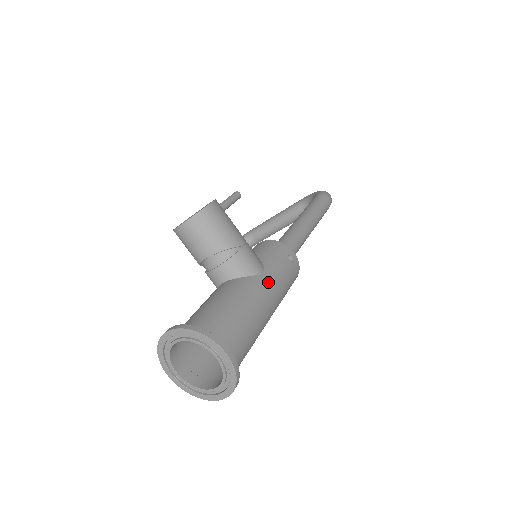
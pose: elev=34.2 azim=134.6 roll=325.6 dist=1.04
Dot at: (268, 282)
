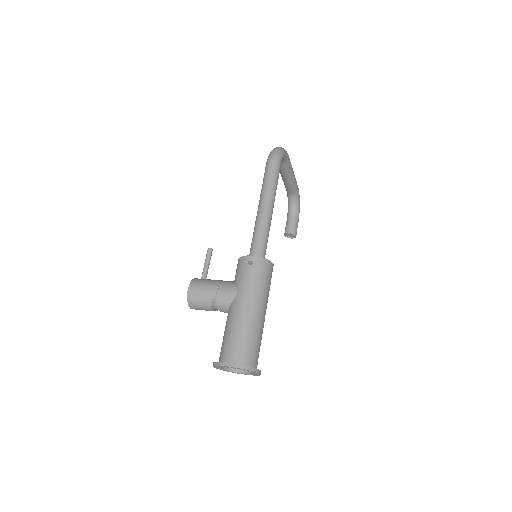
Dot at: (241, 297)
